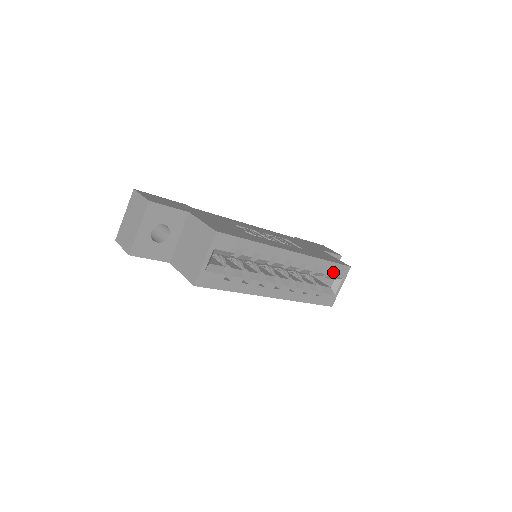
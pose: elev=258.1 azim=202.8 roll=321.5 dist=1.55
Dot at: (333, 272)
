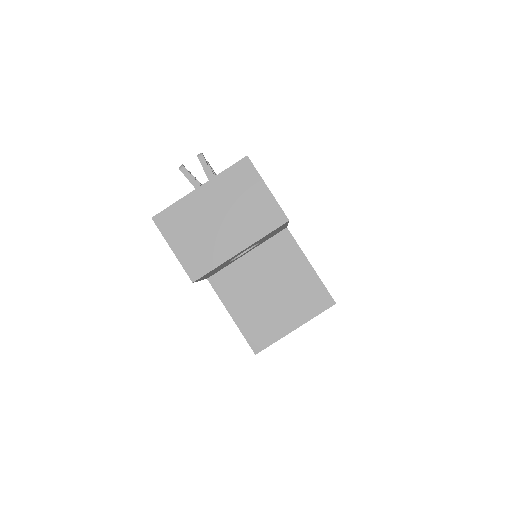
Dot at: occluded
